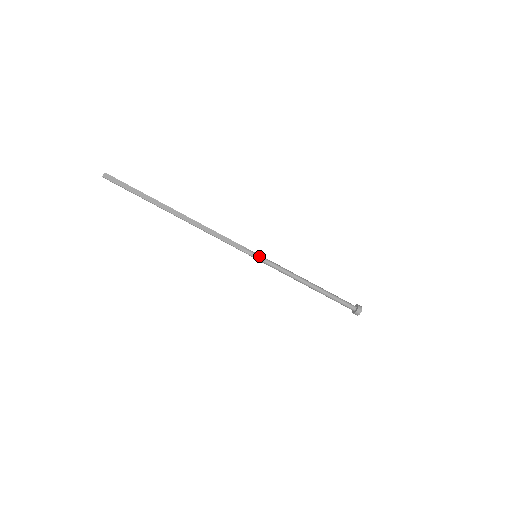
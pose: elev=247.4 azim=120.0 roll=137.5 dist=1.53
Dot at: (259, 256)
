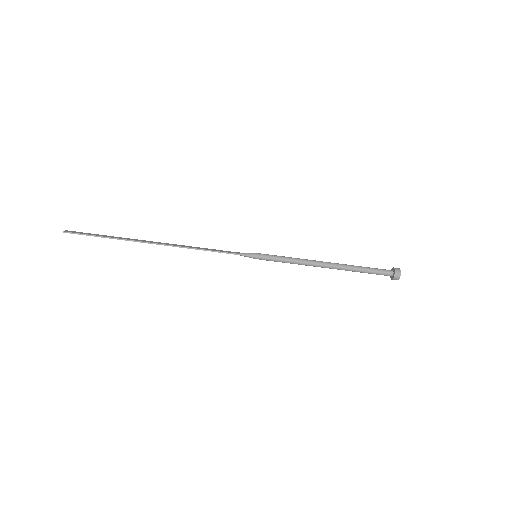
Dot at: (259, 253)
